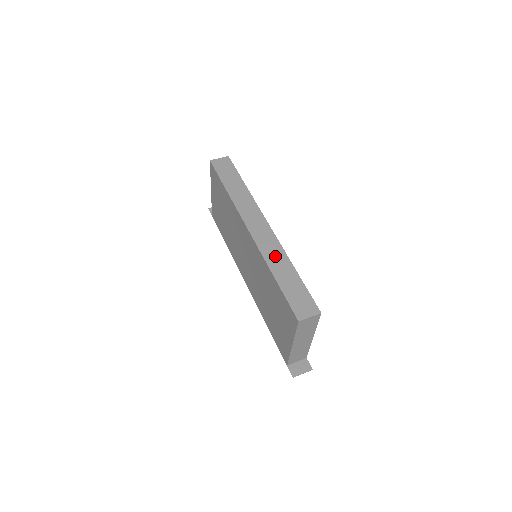
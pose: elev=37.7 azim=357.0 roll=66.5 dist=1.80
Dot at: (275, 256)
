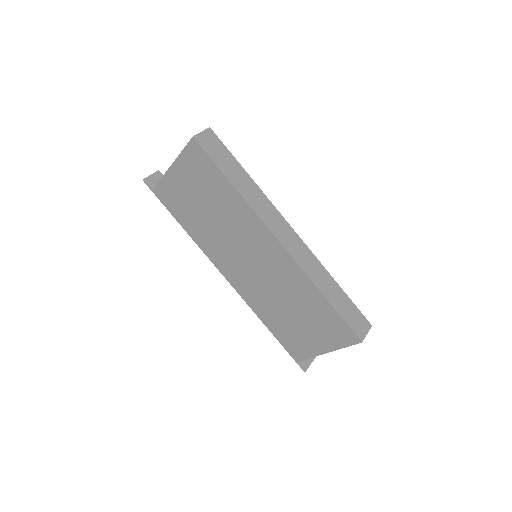
Dot at: (316, 271)
